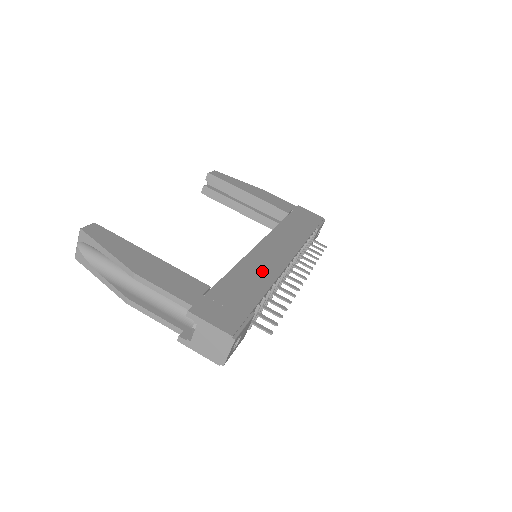
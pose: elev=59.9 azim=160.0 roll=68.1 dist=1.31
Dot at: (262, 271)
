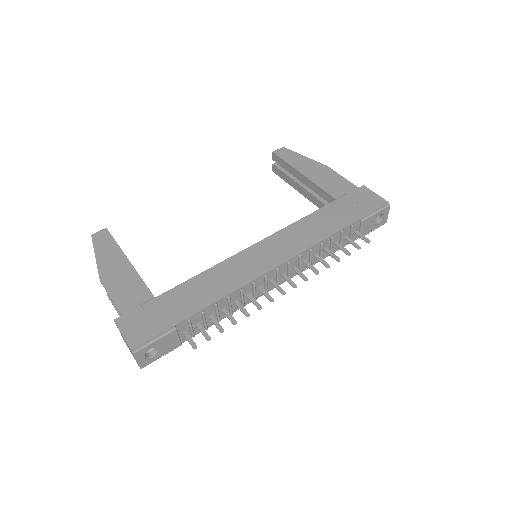
Dot at: (225, 281)
